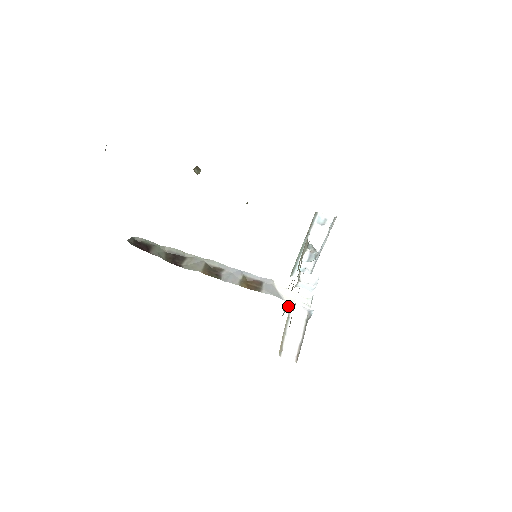
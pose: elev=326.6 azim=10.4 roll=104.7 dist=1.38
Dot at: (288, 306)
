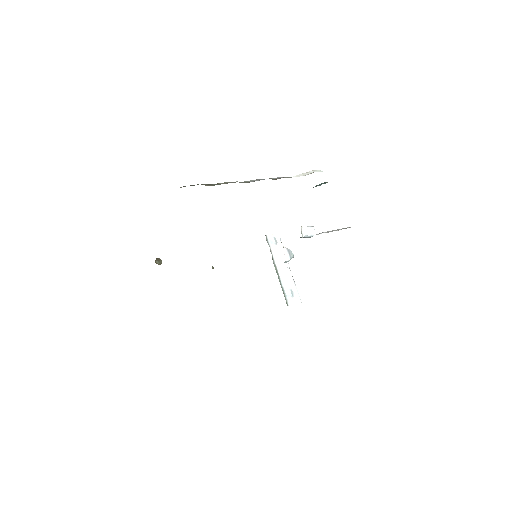
Dot at: occluded
